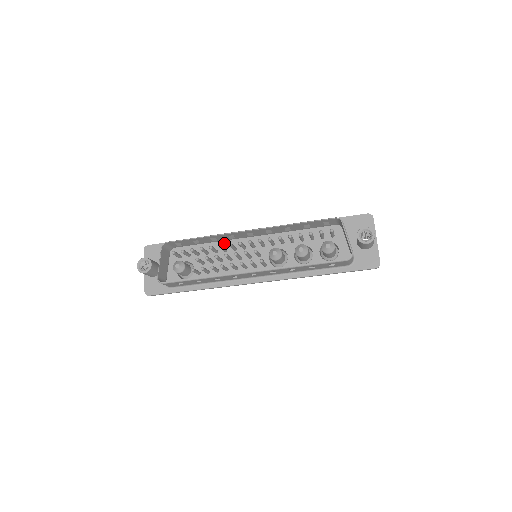
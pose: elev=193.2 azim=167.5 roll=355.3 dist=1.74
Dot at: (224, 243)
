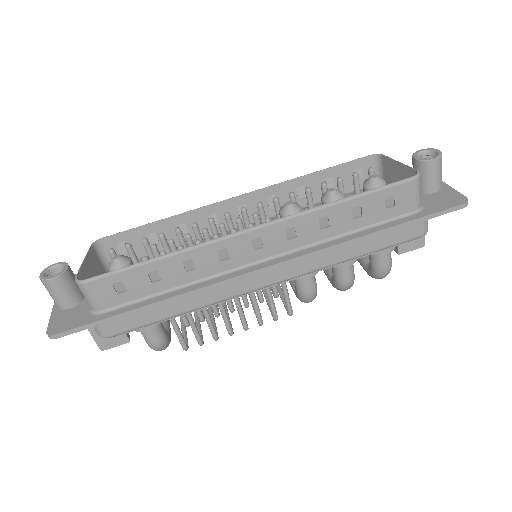
Dot at: occluded
